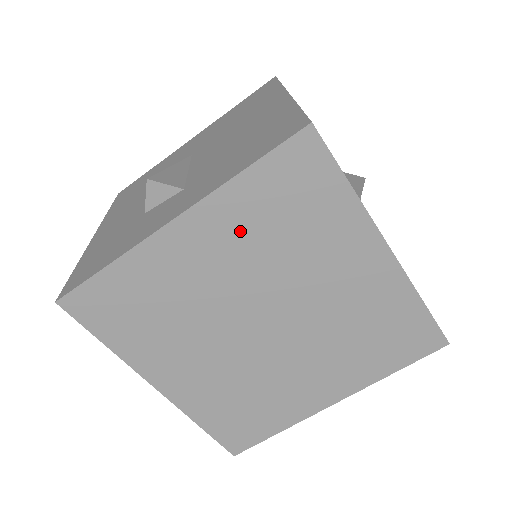
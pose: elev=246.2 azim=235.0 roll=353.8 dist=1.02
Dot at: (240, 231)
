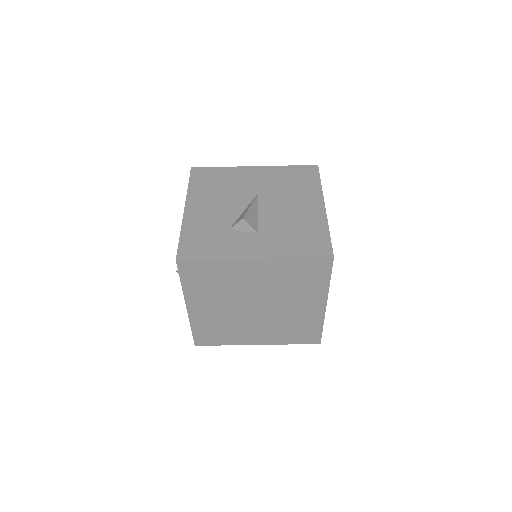
Dot at: (277, 274)
